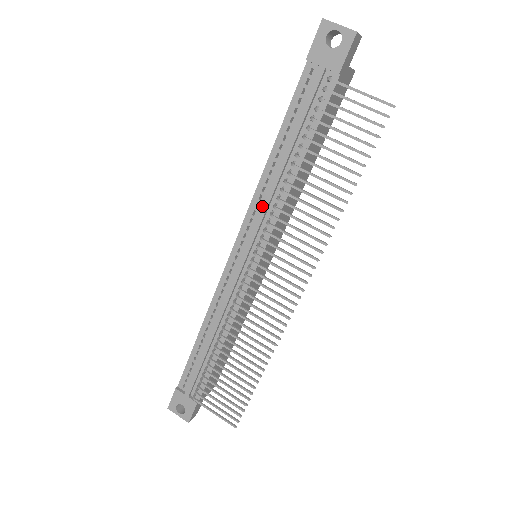
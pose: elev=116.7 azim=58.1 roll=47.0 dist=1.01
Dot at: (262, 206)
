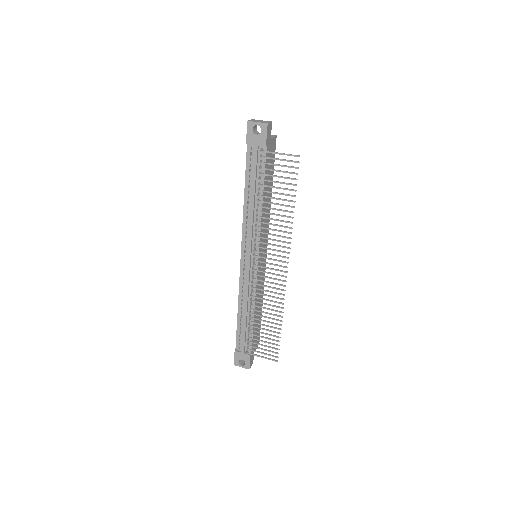
Dot at: (249, 228)
